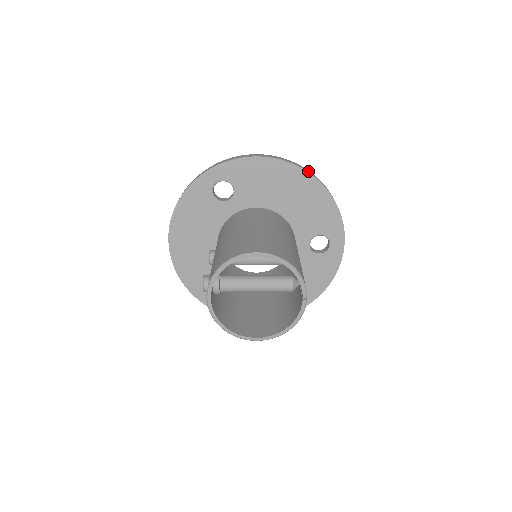
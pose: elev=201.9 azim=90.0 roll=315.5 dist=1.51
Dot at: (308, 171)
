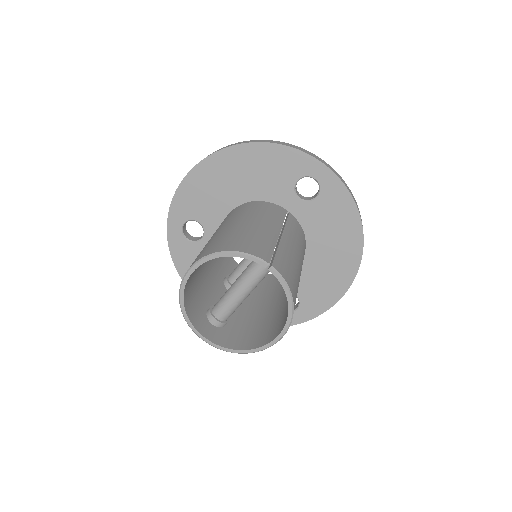
Dot at: (227, 147)
